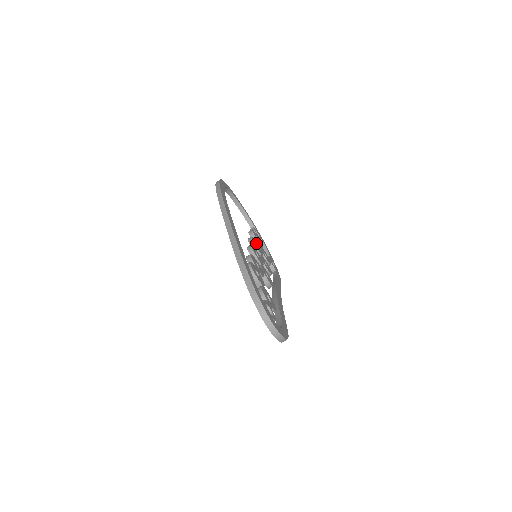
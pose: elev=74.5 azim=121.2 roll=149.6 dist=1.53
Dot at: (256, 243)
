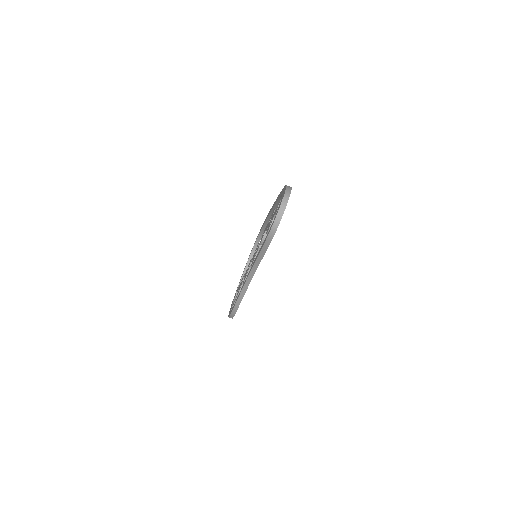
Dot at: occluded
